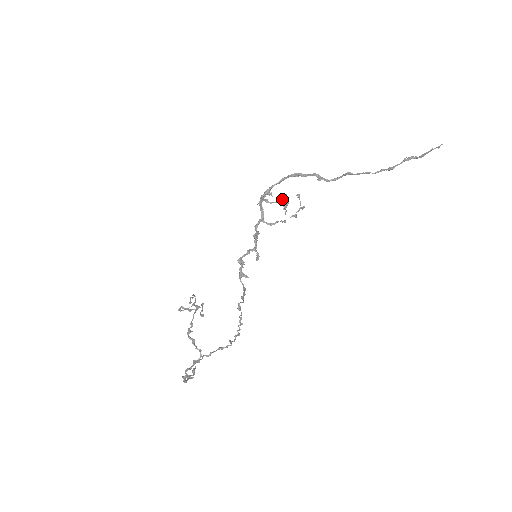
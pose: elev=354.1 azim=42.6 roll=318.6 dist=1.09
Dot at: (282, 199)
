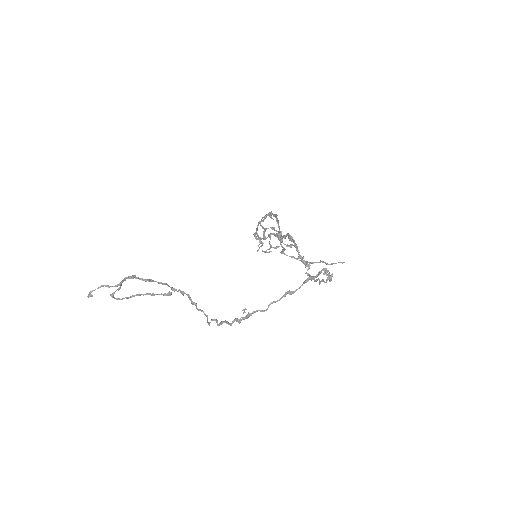
Dot at: (265, 231)
